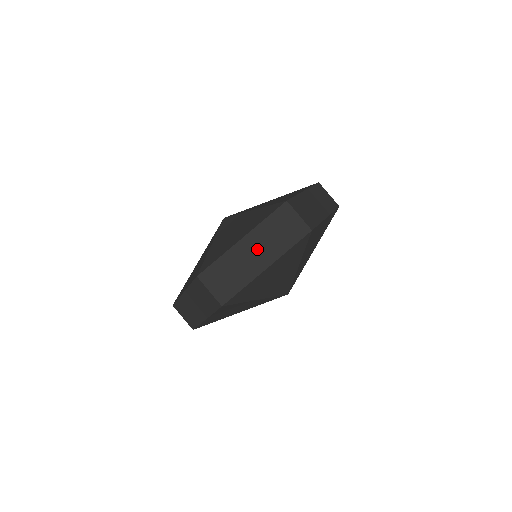
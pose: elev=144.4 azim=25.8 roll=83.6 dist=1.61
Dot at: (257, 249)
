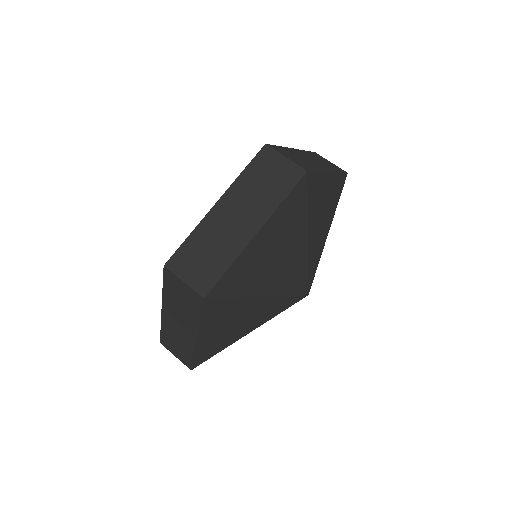
Dot at: (238, 212)
